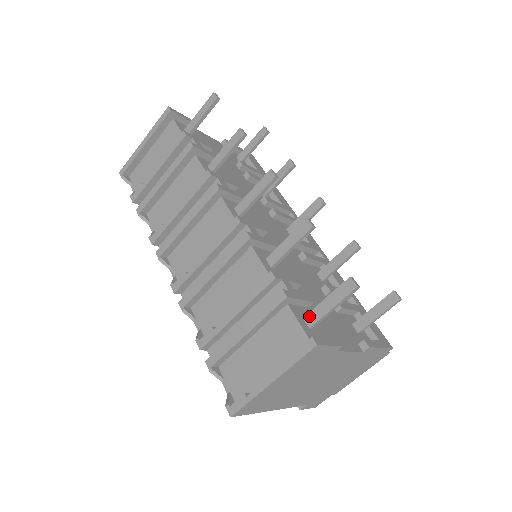
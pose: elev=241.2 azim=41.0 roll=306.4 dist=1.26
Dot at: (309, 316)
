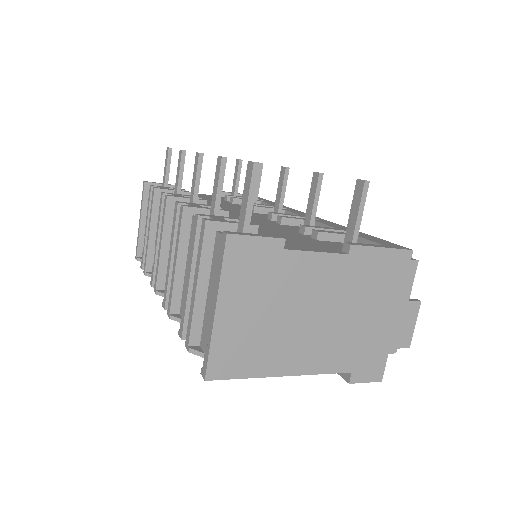
Dot at: (238, 229)
